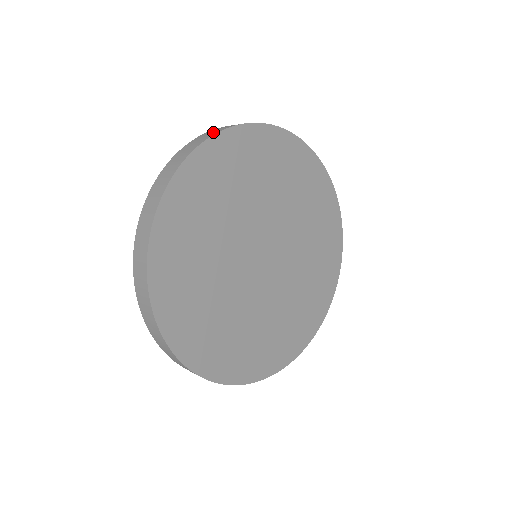
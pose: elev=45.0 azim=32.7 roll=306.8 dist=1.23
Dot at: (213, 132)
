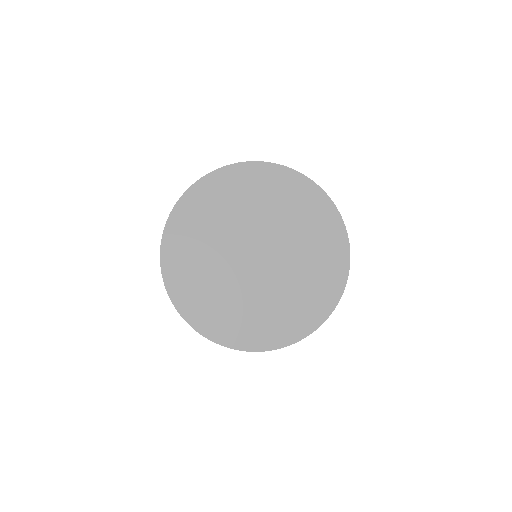
Dot at: occluded
